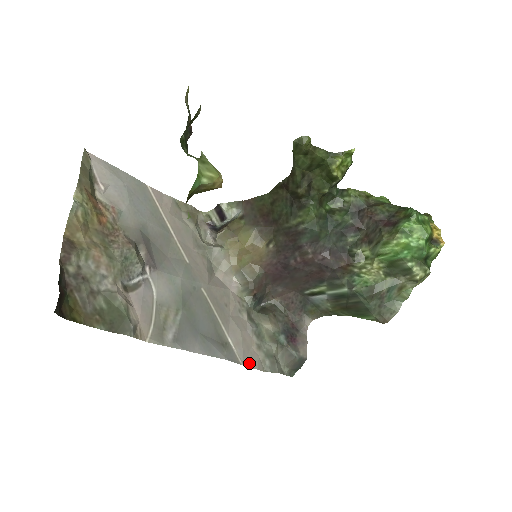
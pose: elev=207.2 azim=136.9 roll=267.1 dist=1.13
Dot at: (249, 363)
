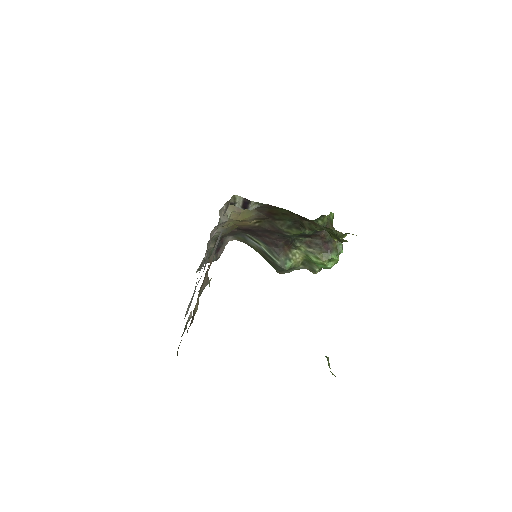
Dot at: occluded
